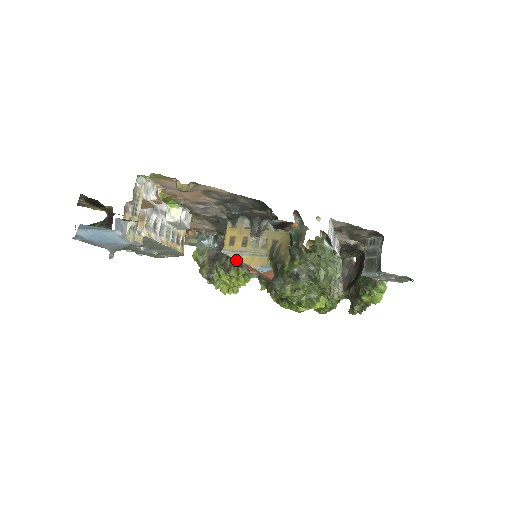
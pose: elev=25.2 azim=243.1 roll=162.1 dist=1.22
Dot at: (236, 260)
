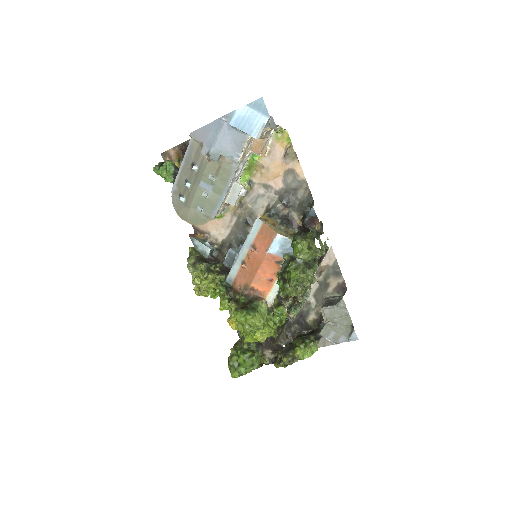
Dot at: (252, 239)
